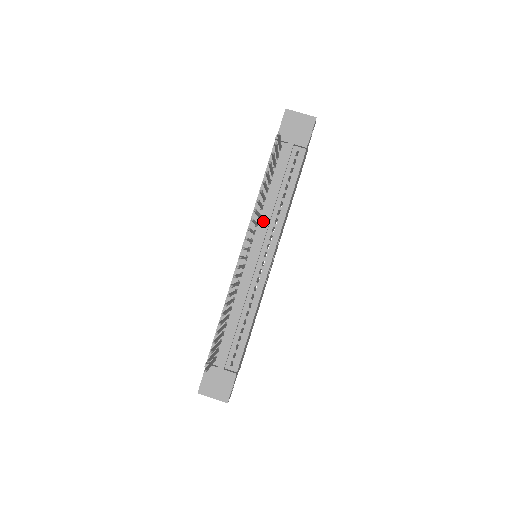
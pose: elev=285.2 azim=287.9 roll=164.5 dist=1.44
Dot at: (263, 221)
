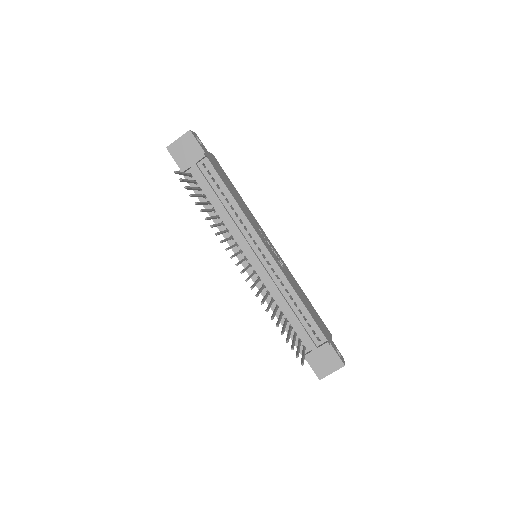
Dot at: (233, 231)
